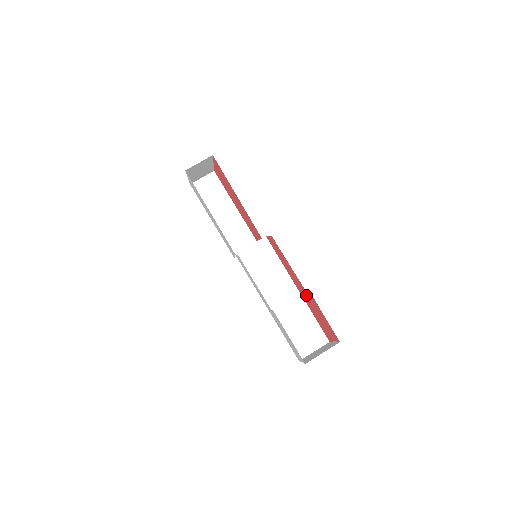
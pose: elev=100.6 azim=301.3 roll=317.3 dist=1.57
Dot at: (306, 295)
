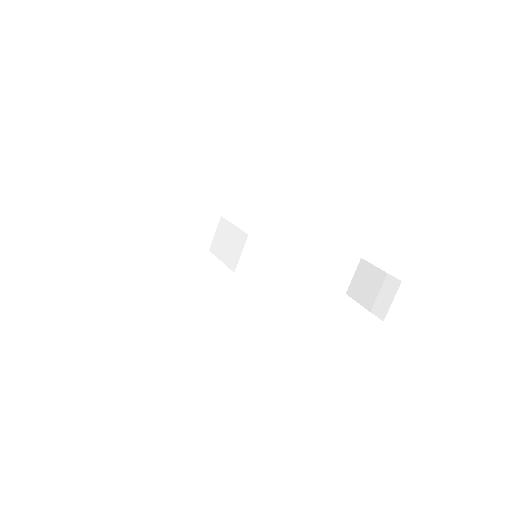
Dot at: occluded
